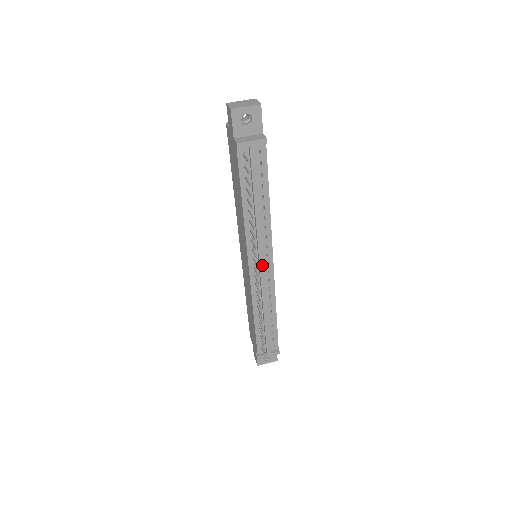
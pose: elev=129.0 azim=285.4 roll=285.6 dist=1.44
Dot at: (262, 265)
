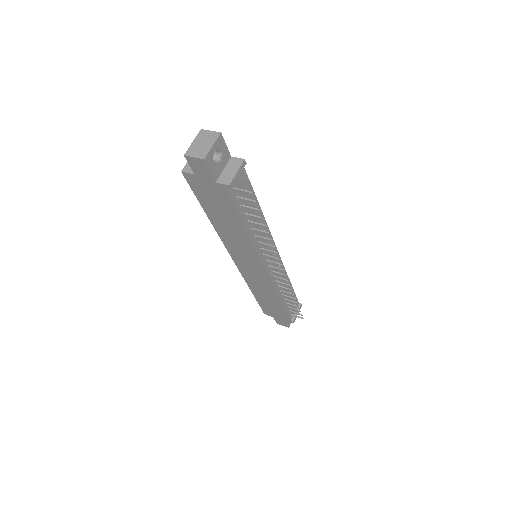
Dot at: (274, 259)
